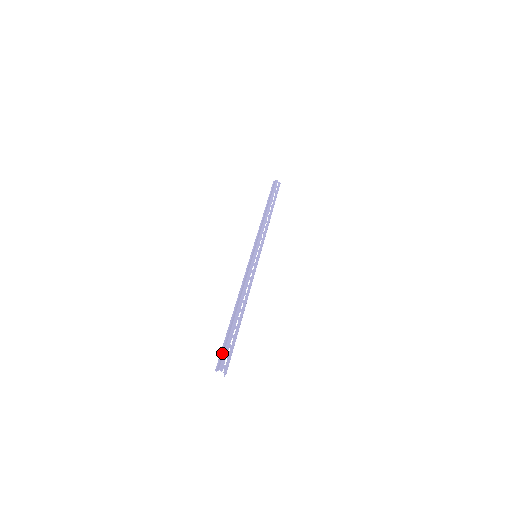
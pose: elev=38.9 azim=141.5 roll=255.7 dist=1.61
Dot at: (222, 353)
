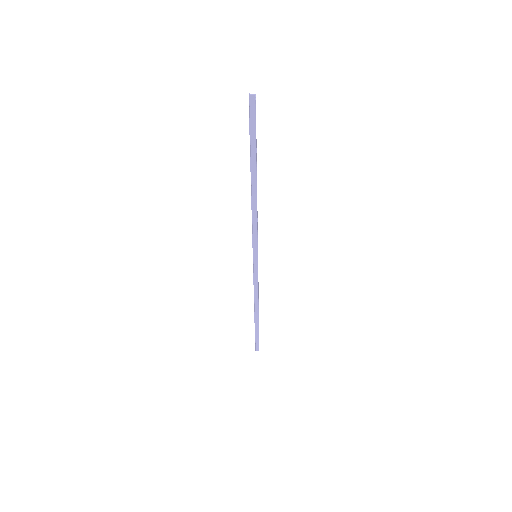
Dot at: (257, 342)
